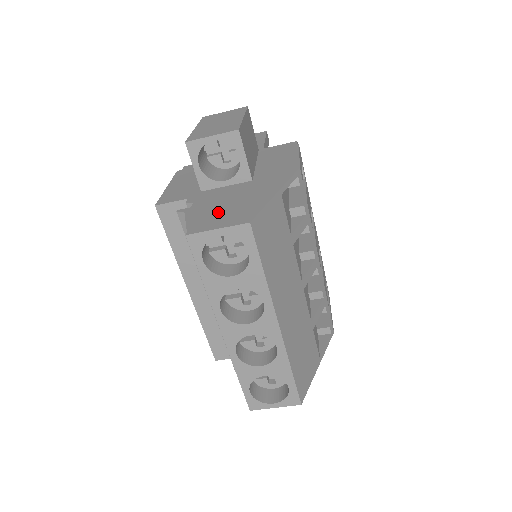
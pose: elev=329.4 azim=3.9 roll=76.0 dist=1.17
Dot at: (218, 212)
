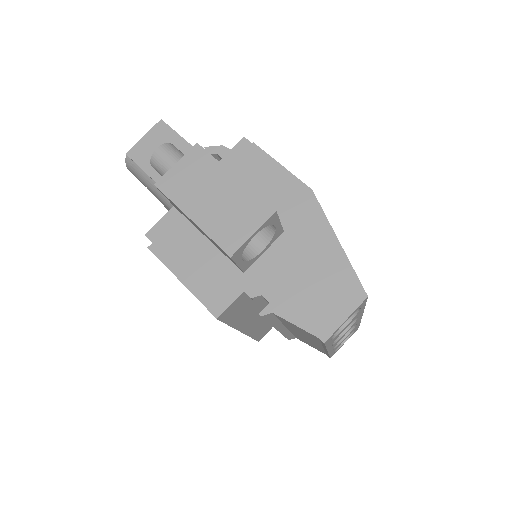
Dot at: (314, 297)
